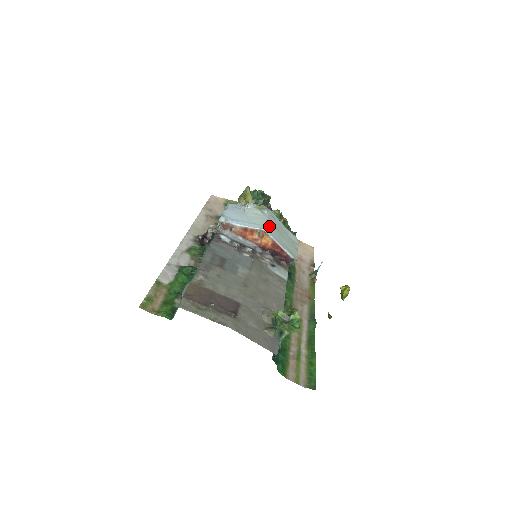
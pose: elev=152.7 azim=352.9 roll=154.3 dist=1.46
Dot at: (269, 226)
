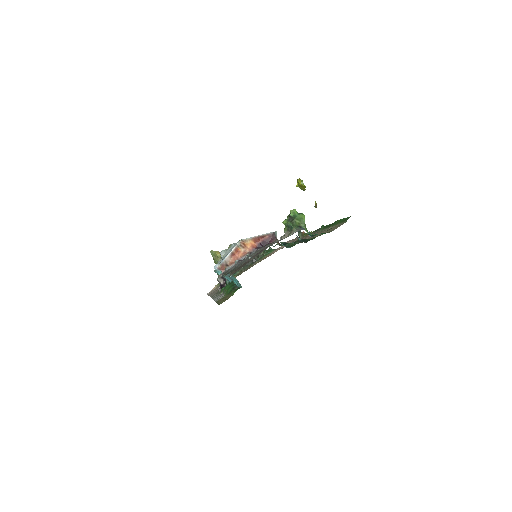
Dot at: occluded
